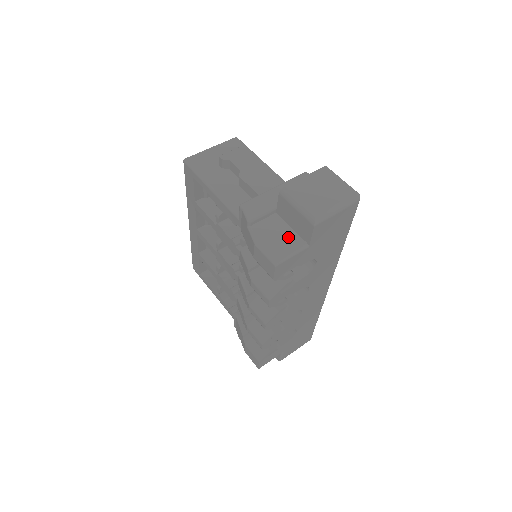
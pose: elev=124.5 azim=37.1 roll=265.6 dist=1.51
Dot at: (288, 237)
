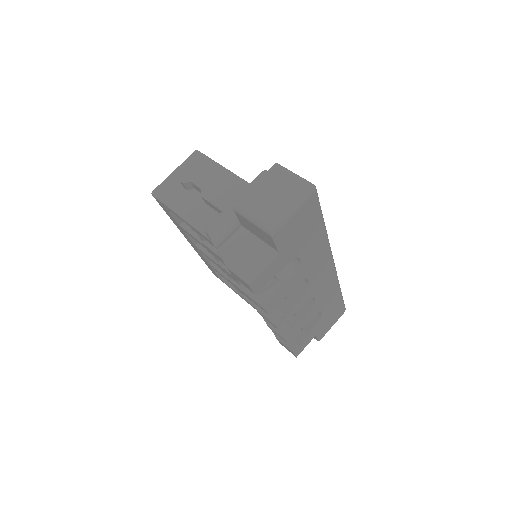
Dot at: (256, 249)
